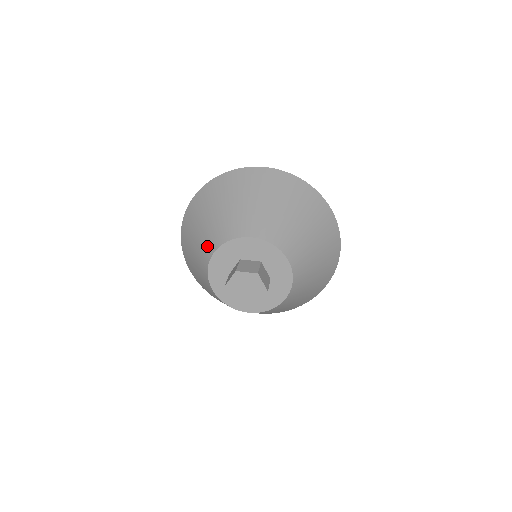
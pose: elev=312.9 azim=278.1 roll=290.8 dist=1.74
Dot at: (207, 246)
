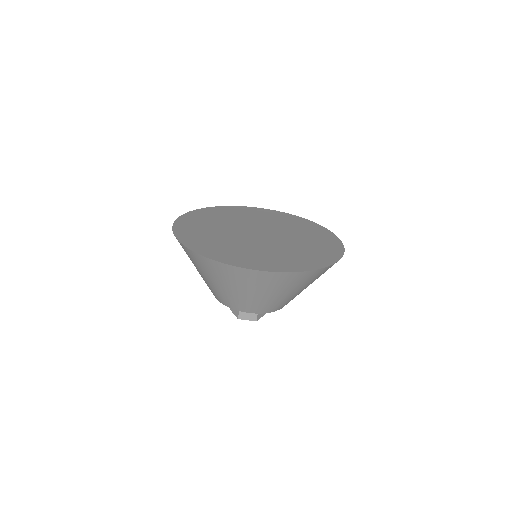
Dot at: (209, 288)
